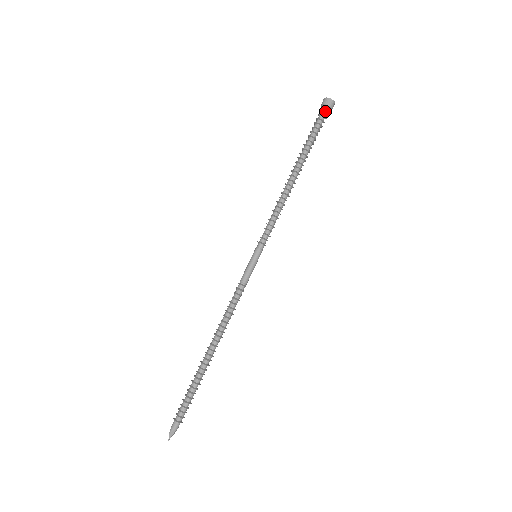
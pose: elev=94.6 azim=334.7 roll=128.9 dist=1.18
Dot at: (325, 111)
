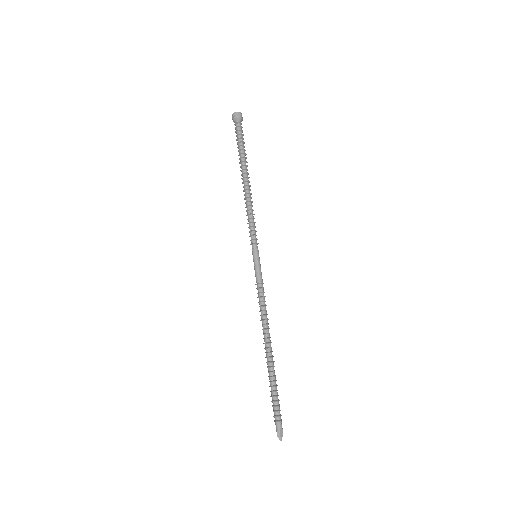
Dot at: (237, 123)
